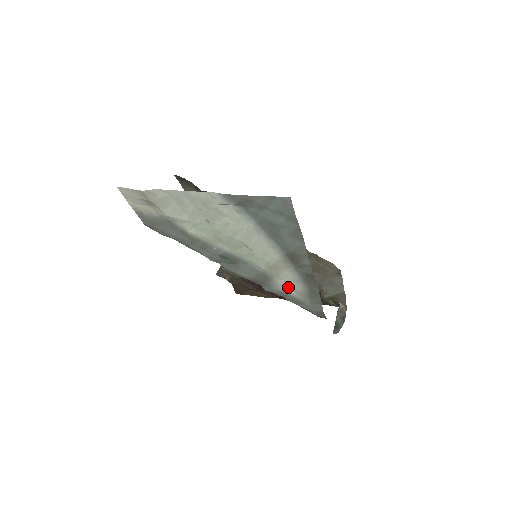
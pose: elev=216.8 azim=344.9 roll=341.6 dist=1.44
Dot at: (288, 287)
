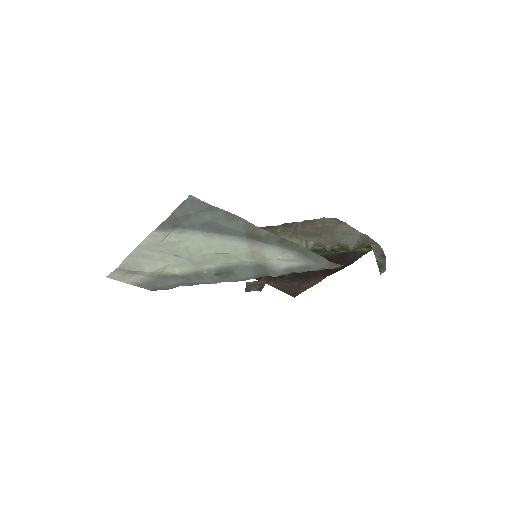
Dot at: (284, 262)
